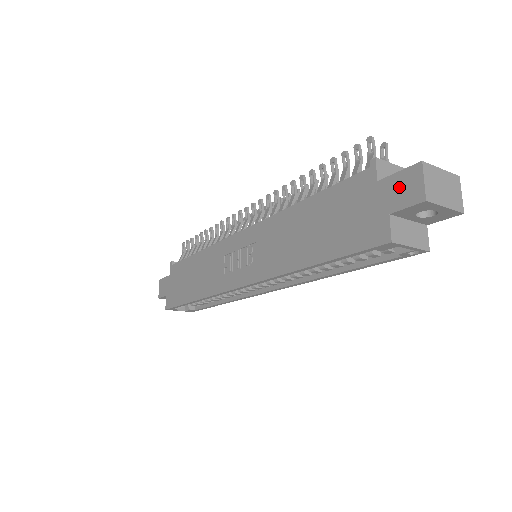
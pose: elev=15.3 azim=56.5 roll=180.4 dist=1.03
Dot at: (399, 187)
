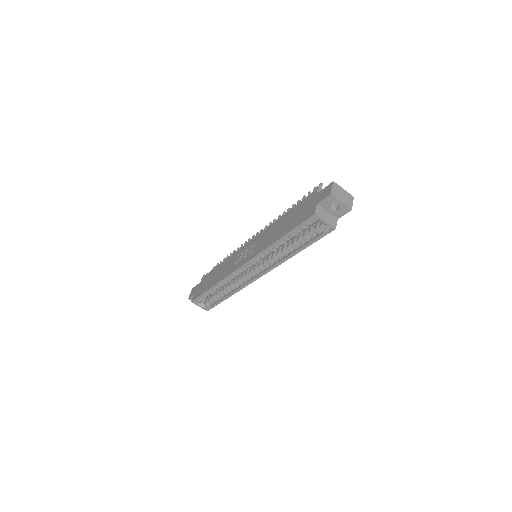
Dot at: (323, 193)
